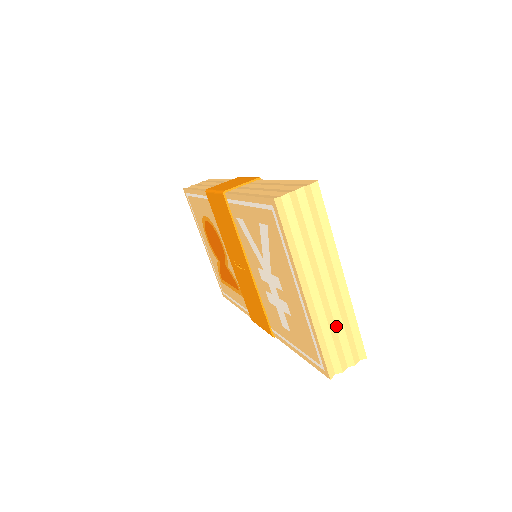
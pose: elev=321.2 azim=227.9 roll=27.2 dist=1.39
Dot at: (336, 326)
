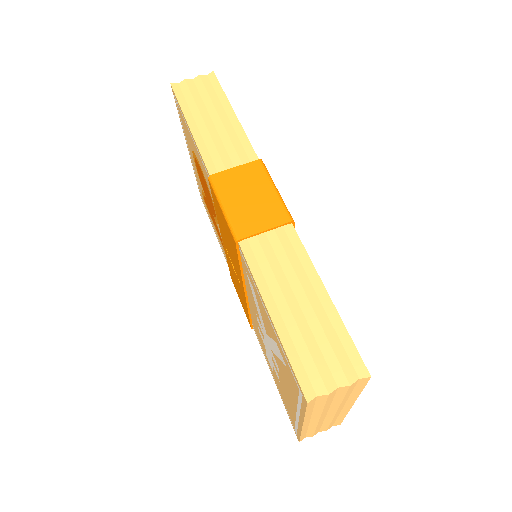
Dot at: (323, 423)
